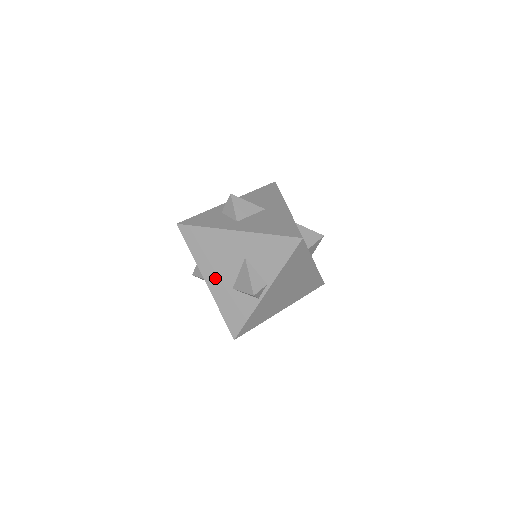
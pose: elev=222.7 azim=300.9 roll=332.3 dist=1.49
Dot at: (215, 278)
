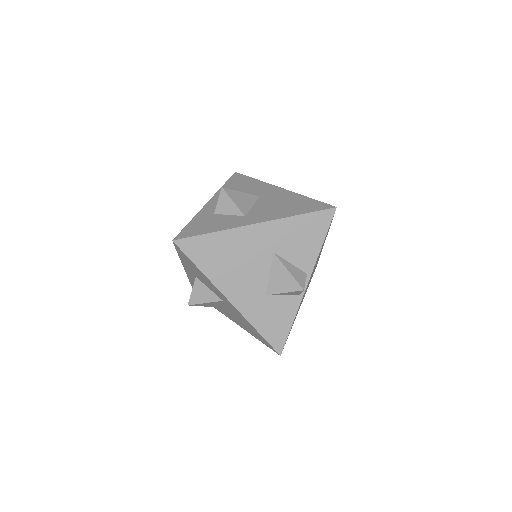
Dot at: (240, 291)
